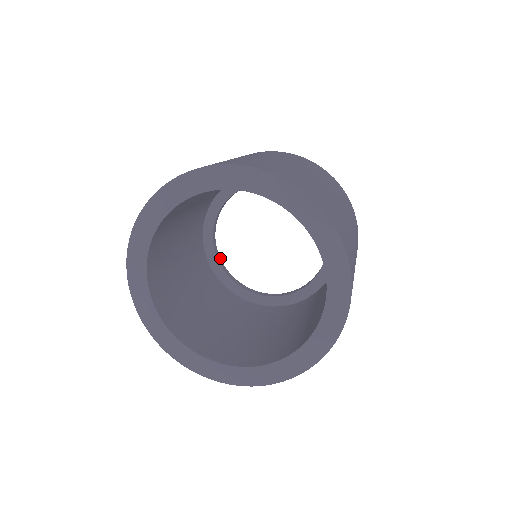
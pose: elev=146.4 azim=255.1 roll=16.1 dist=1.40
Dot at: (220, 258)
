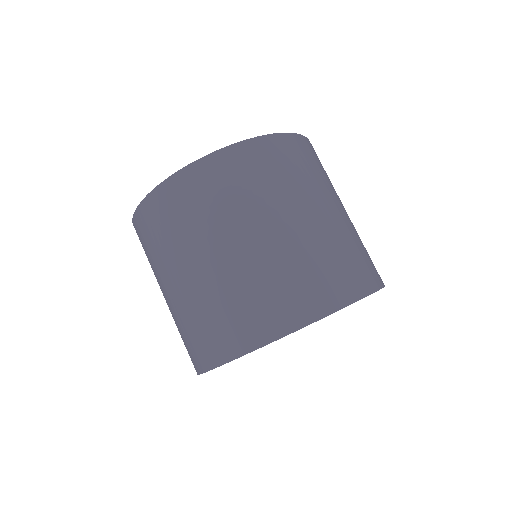
Dot at: occluded
